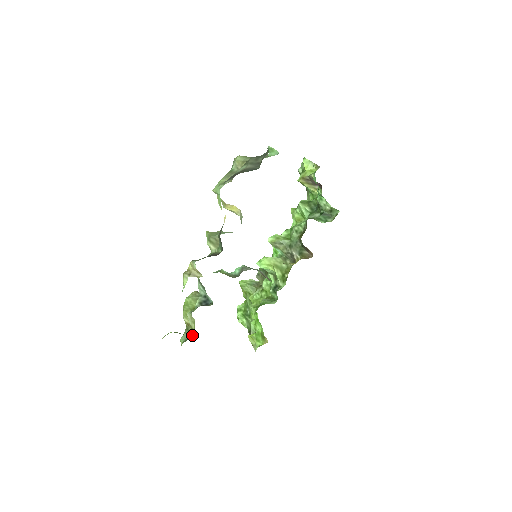
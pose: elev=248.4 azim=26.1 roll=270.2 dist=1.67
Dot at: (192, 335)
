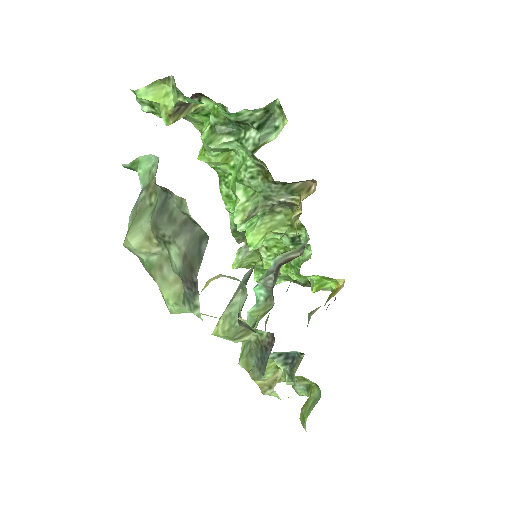
Dot at: (320, 391)
